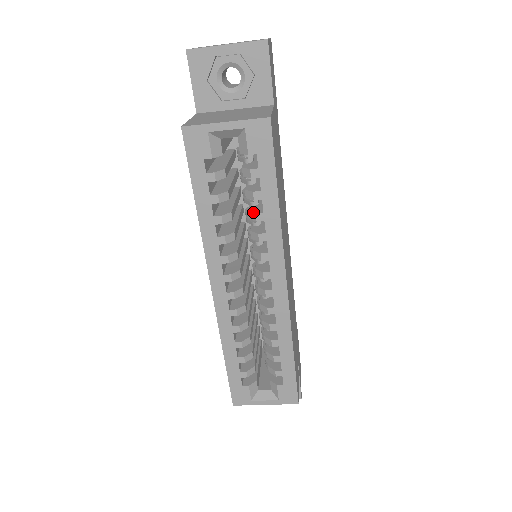
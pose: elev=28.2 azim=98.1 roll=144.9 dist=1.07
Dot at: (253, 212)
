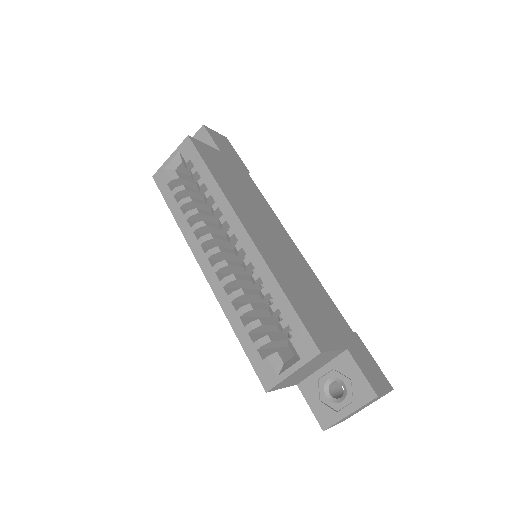
Dot at: (204, 195)
